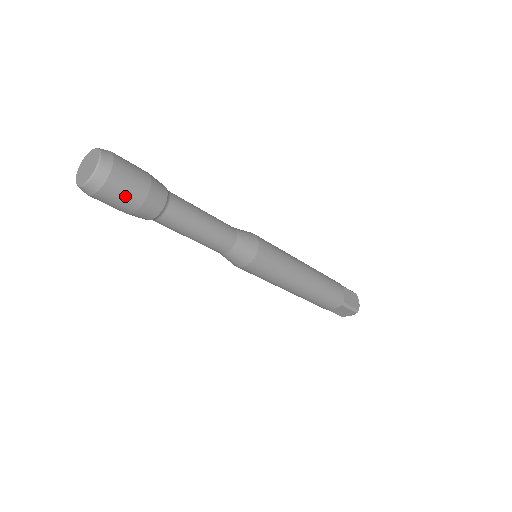
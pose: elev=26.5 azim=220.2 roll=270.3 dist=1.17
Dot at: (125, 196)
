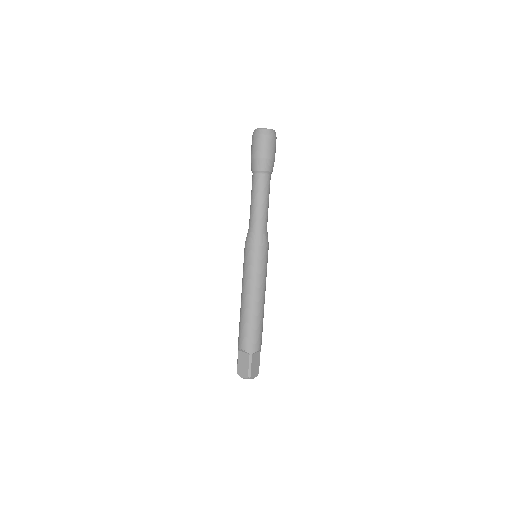
Dot at: (275, 150)
